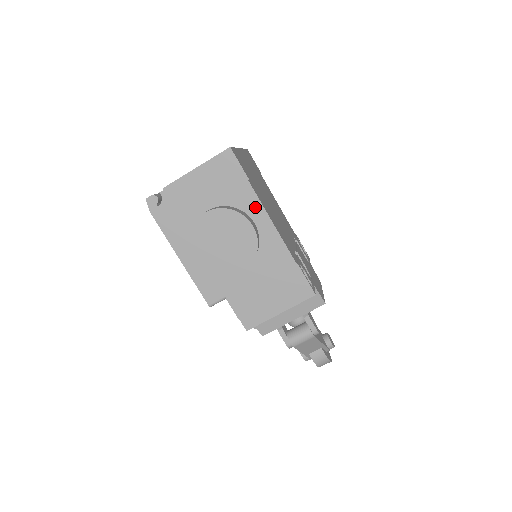
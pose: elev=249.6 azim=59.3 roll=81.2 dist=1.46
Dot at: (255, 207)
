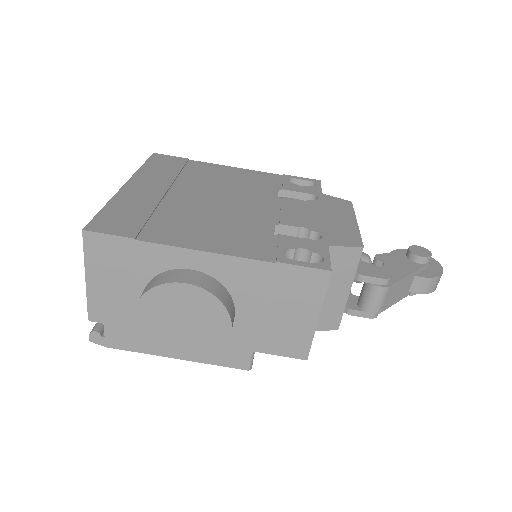
Dot at: (172, 256)
